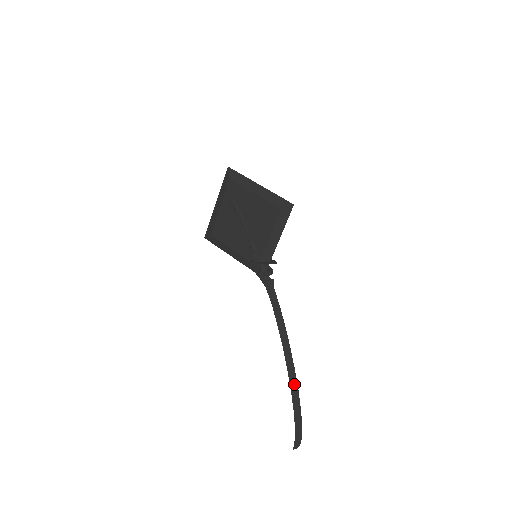
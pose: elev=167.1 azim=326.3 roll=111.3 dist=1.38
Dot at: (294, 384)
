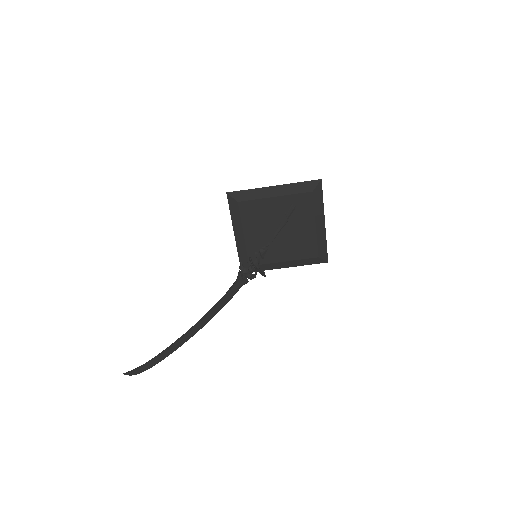
Dot at: (178, 346)
